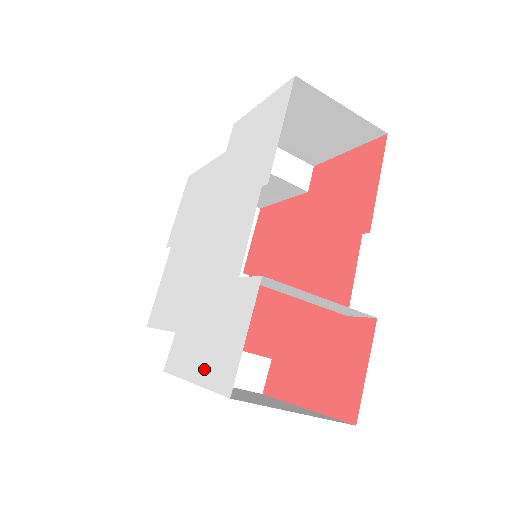
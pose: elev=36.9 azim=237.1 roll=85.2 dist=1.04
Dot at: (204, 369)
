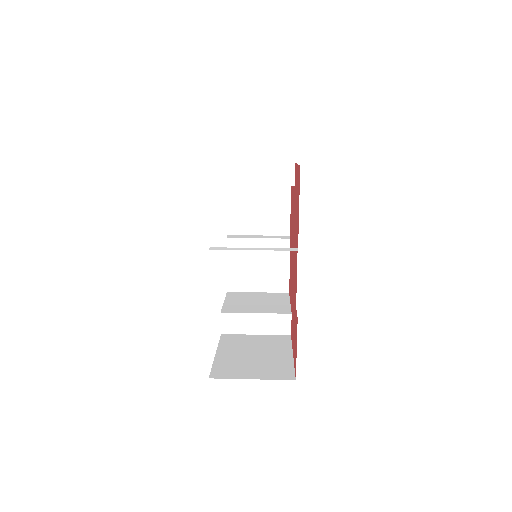
Dot at: occluded
